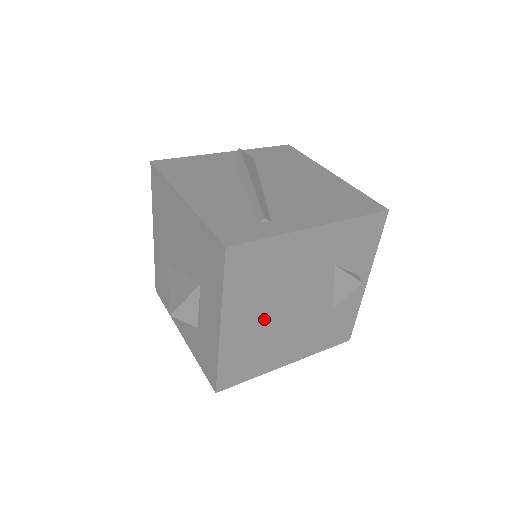
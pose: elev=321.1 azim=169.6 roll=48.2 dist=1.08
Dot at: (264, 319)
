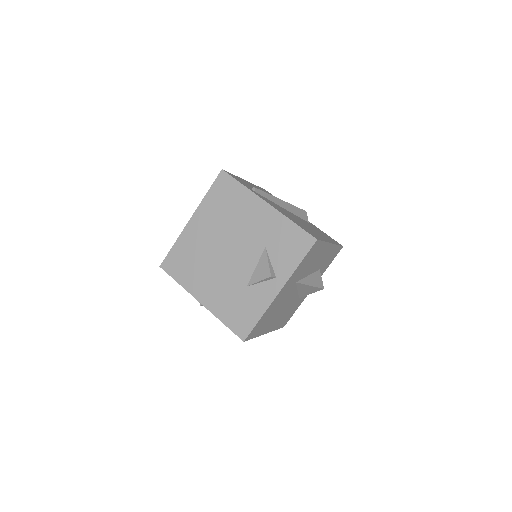
Dot at: (210, 240)
